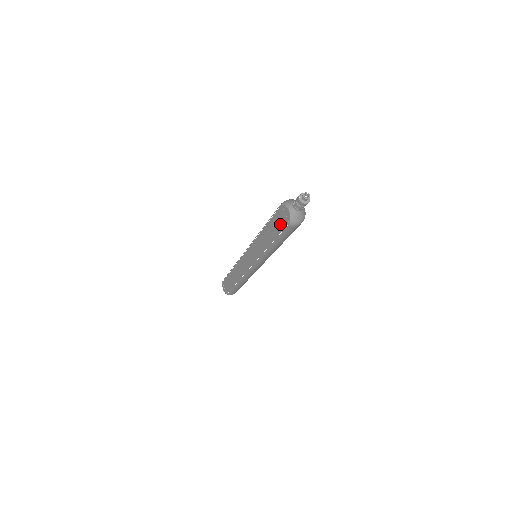
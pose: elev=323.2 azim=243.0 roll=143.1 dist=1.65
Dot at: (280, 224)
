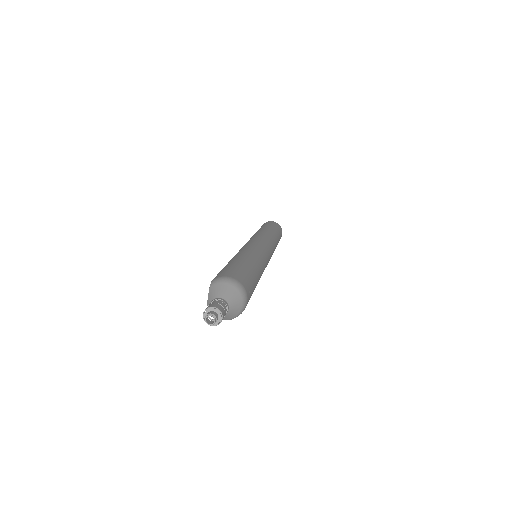
Dot at: occluded
